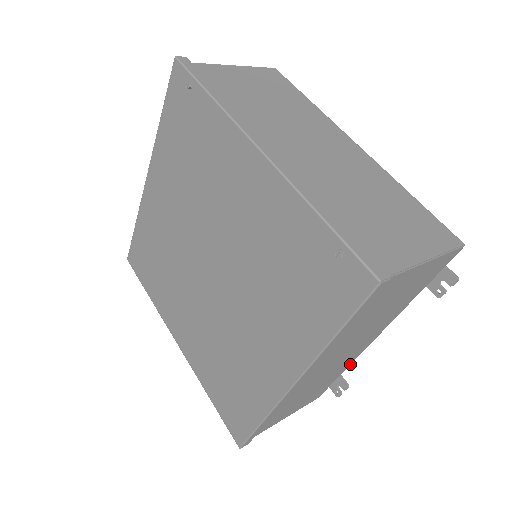
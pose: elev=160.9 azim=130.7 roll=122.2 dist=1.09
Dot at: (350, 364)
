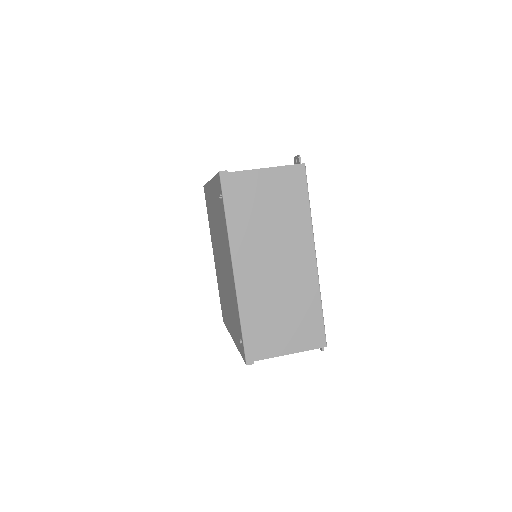
Dot at: occluded
